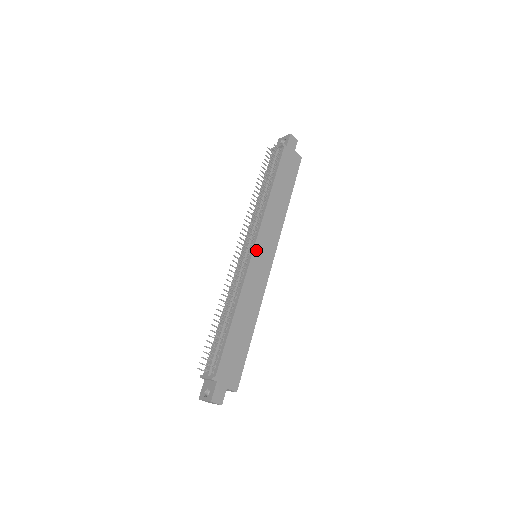
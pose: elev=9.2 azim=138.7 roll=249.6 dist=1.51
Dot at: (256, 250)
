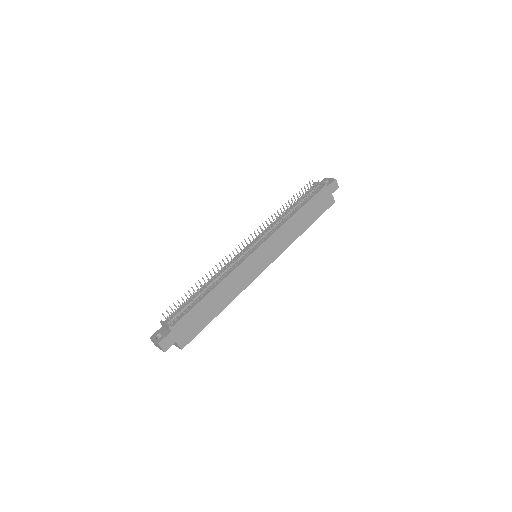
Dot at: (258, 251)
